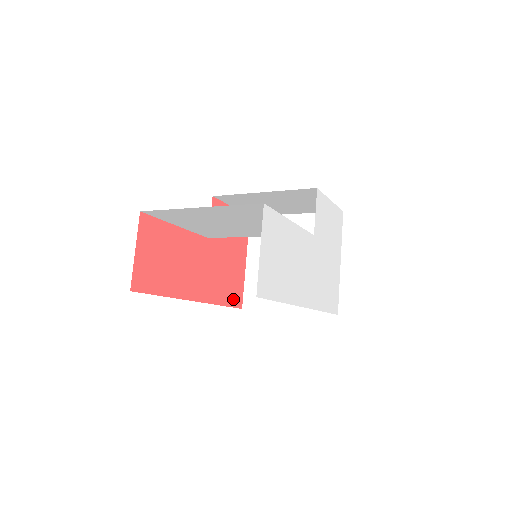
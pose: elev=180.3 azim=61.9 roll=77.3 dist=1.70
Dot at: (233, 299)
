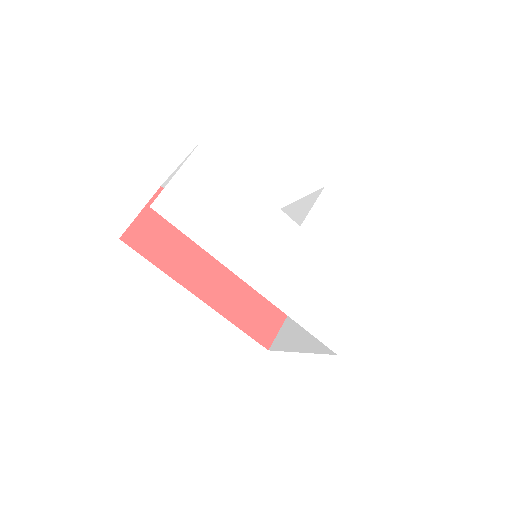
Dot at: (257, 331)
